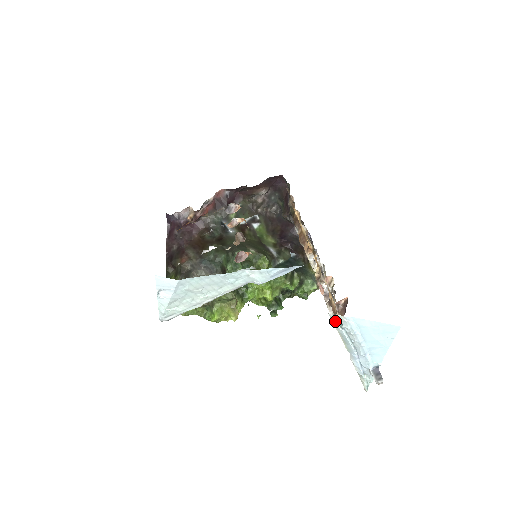
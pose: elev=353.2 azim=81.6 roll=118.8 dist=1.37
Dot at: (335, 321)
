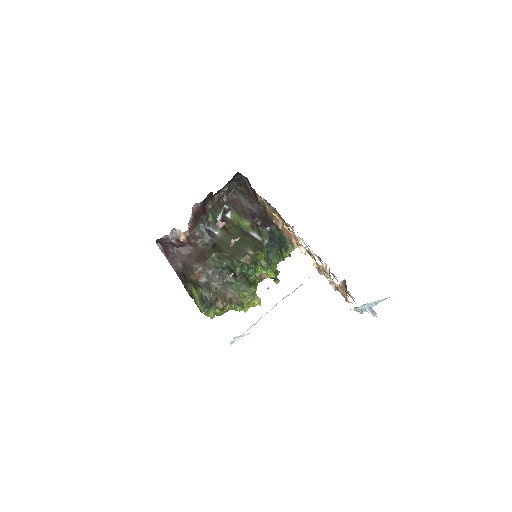
Dot at: occluded
